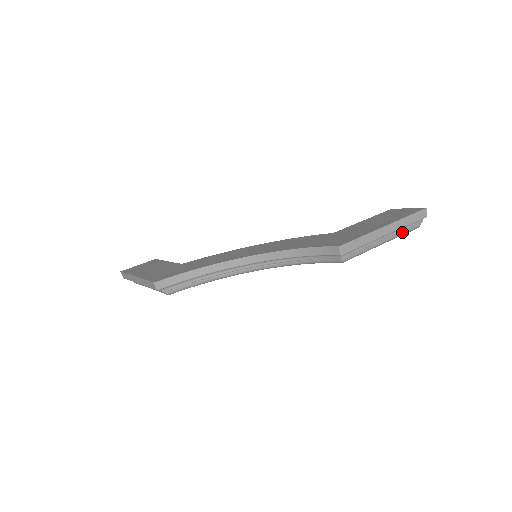
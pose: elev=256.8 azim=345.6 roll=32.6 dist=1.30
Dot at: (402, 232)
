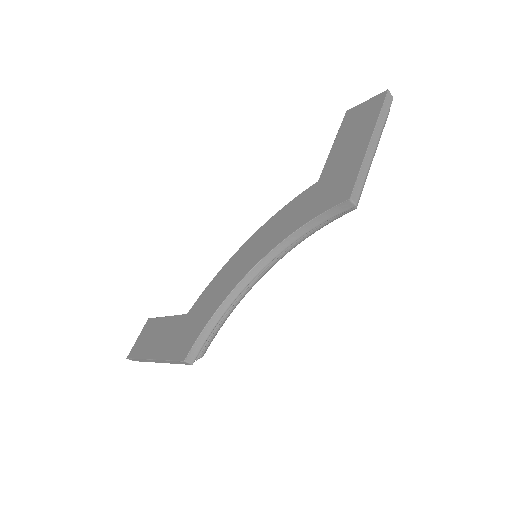
Dot at: occluded
